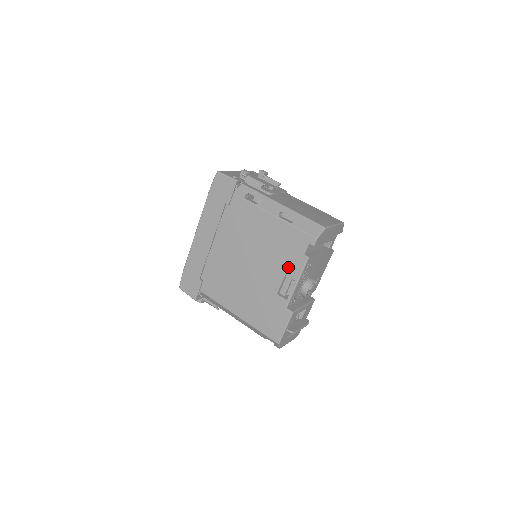
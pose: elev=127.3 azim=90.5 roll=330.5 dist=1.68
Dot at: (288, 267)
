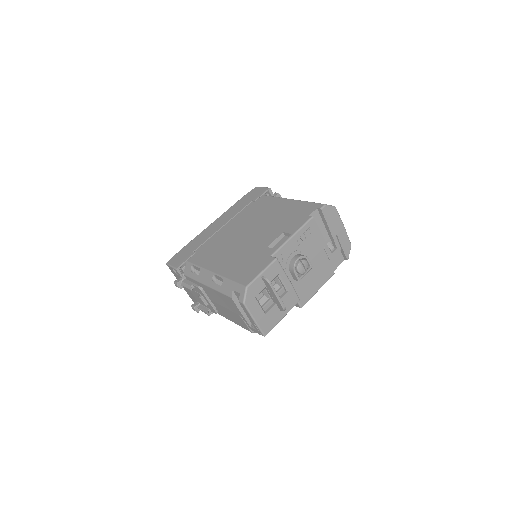
Dot at: (289, 226)
